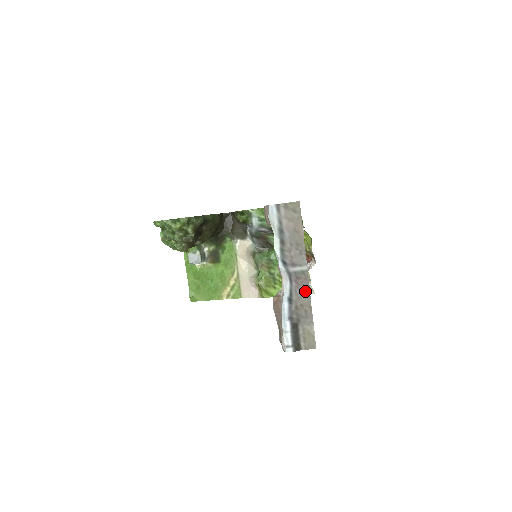
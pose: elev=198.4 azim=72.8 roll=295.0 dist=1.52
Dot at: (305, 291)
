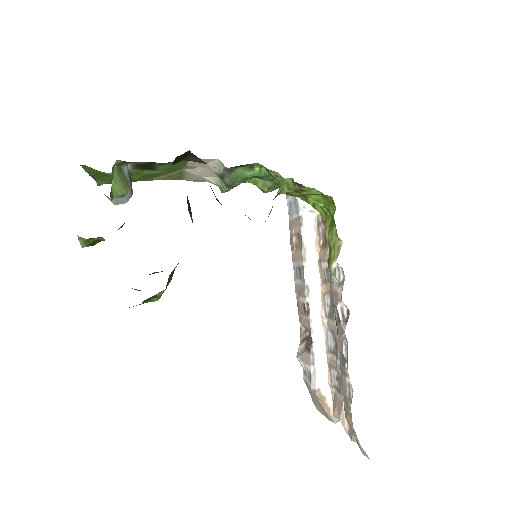
Dot at: occluded
